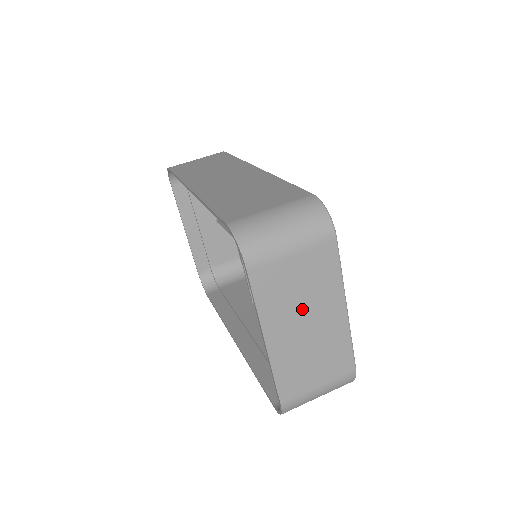
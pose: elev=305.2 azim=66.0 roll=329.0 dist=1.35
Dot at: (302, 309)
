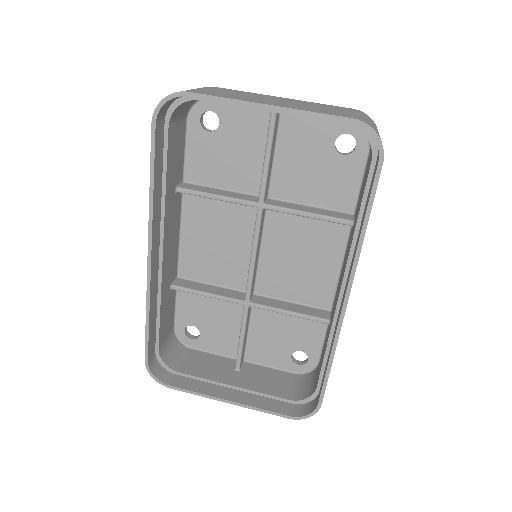
Dot at: (257, 98)
